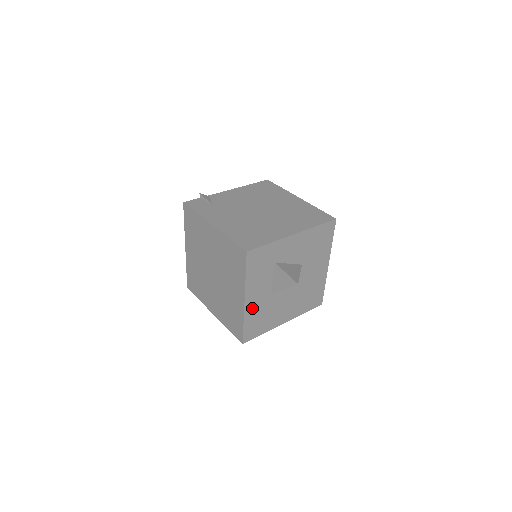
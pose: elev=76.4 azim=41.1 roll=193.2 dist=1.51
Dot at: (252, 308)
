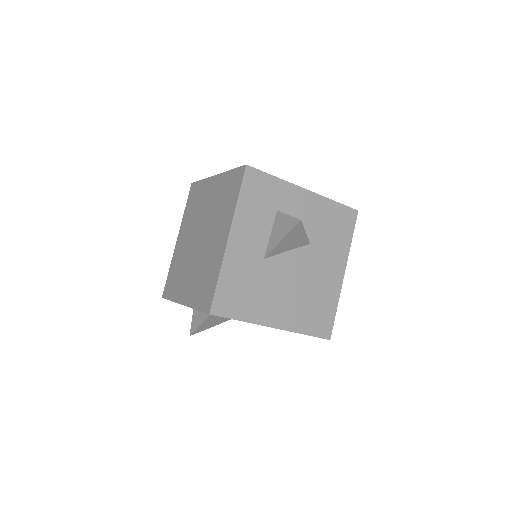
Dot at: (235, 259)
